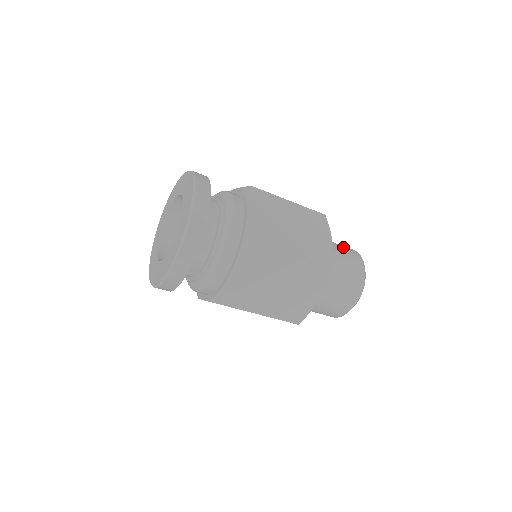
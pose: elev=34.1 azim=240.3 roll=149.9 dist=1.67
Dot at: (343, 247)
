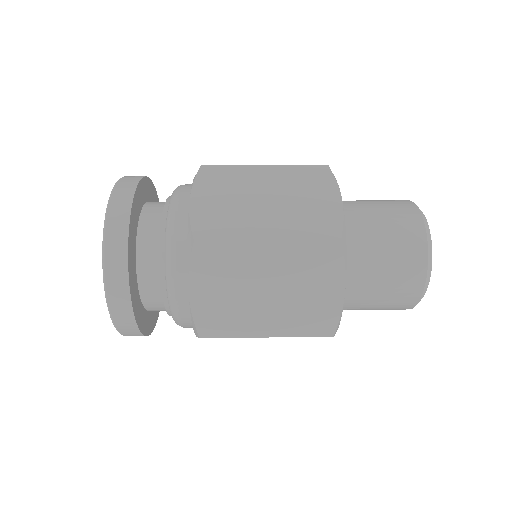
Dot at: (394, 245)
